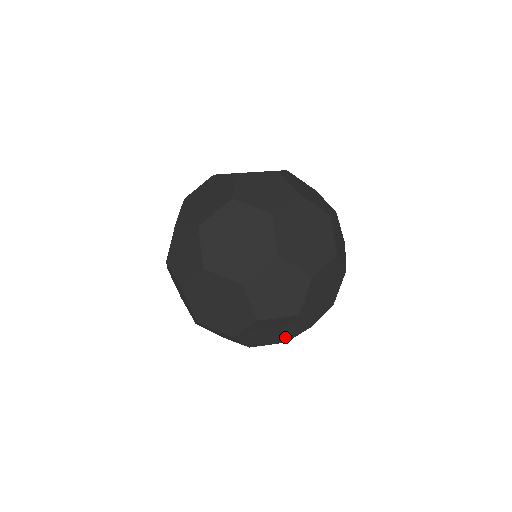
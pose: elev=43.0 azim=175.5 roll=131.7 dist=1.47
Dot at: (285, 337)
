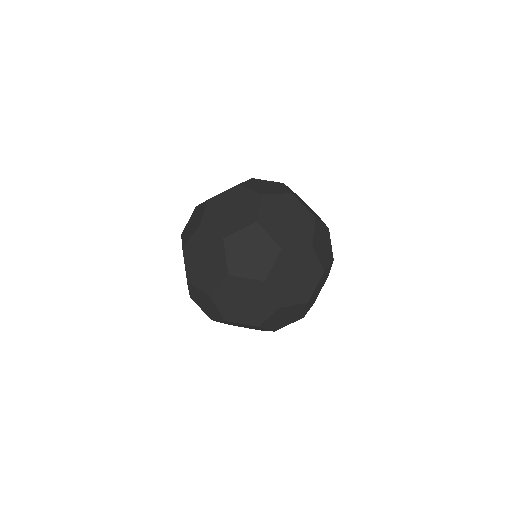
Dot at: (313, 270)
